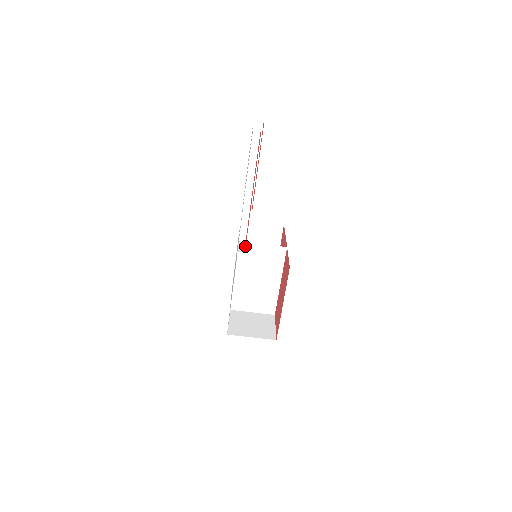
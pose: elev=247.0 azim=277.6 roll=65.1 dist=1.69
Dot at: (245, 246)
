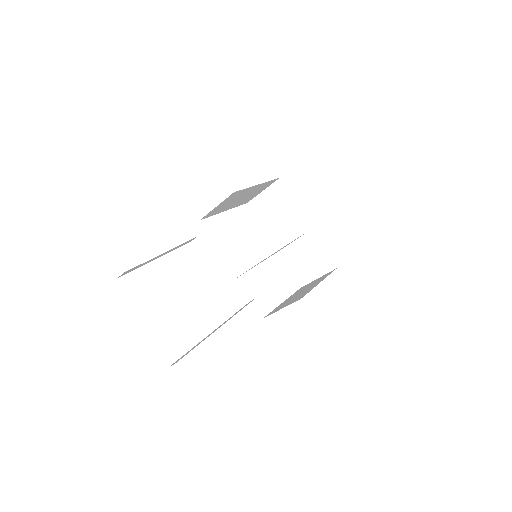
Dot at: (250, 295)
